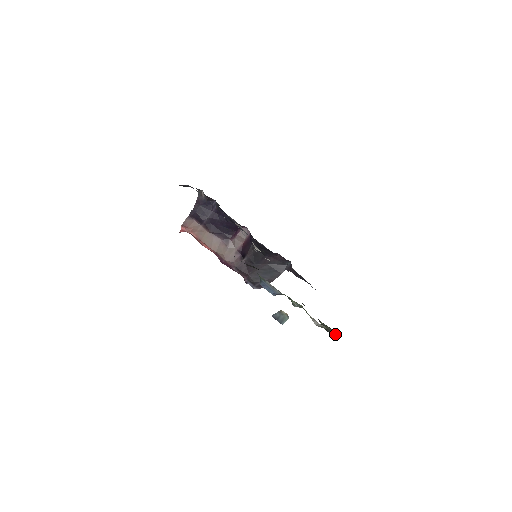
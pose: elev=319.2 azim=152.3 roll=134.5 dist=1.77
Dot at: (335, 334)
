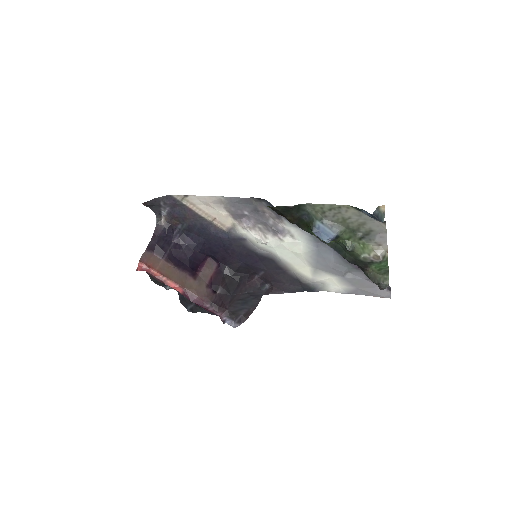
Dot at: (382, 281)
